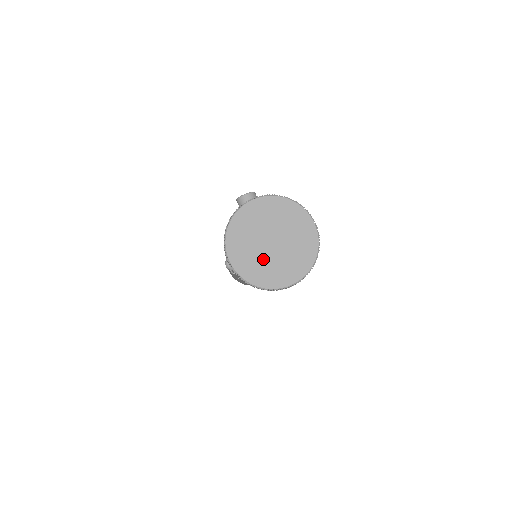
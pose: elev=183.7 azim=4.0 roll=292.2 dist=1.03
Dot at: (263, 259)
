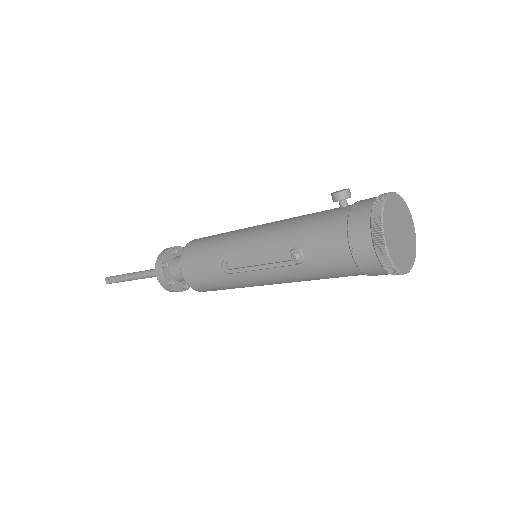
Dot at: (399, 246)
